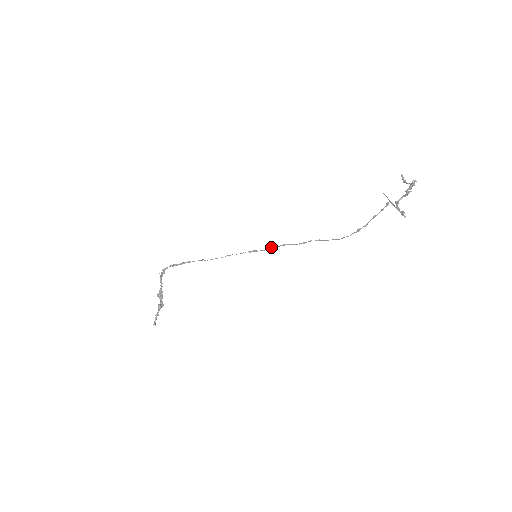
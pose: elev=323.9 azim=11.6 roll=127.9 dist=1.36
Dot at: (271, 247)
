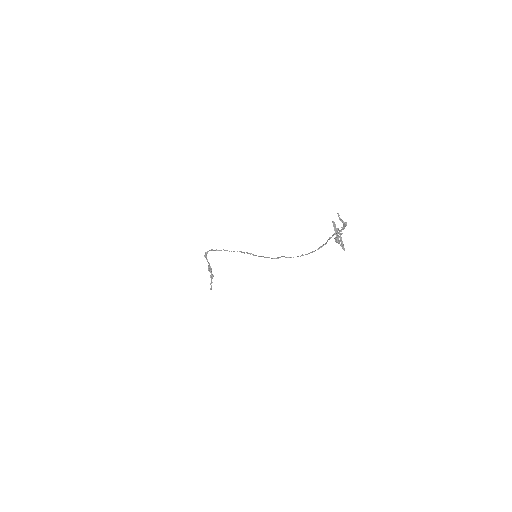
Dot at: (260, 256)
